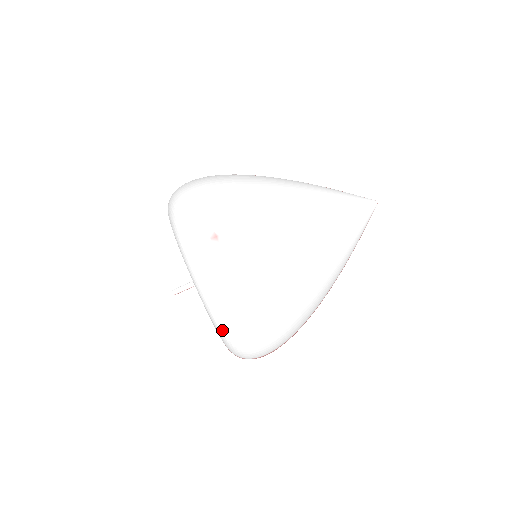
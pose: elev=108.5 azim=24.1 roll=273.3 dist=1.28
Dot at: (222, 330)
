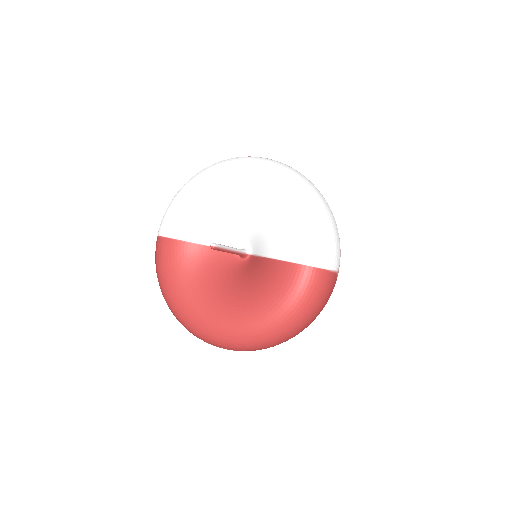
Dot at: (308, 202)
